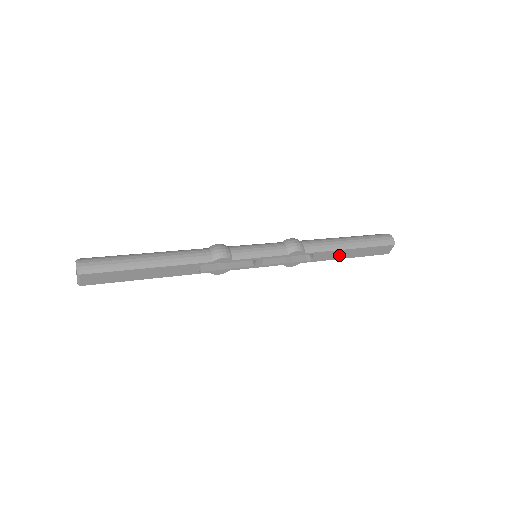
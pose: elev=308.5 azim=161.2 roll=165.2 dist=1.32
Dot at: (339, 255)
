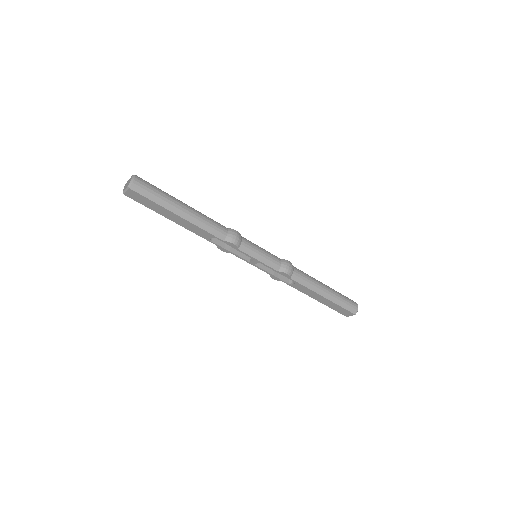
Dot at: (312, 295)
